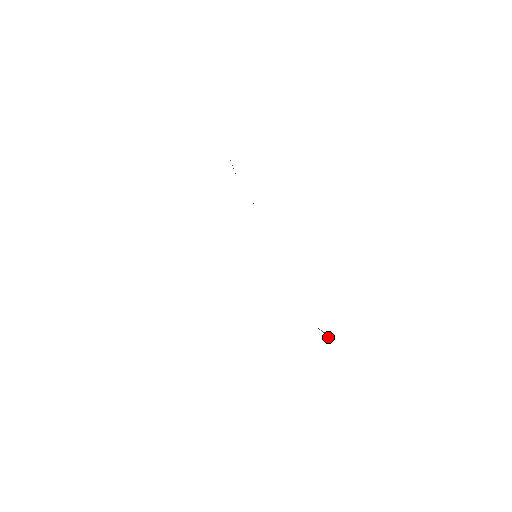
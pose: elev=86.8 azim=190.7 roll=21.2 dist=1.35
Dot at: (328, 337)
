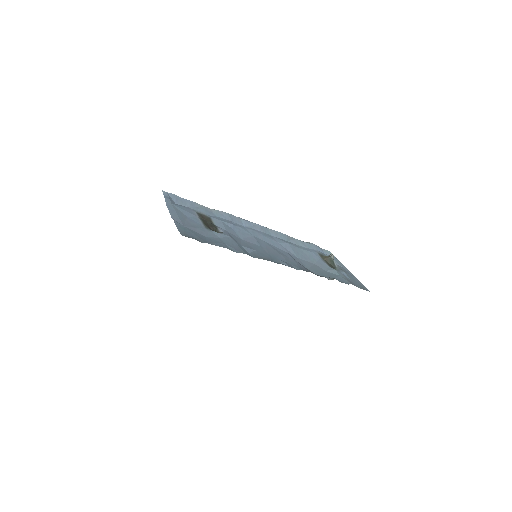
Dot at: (334, 262)
